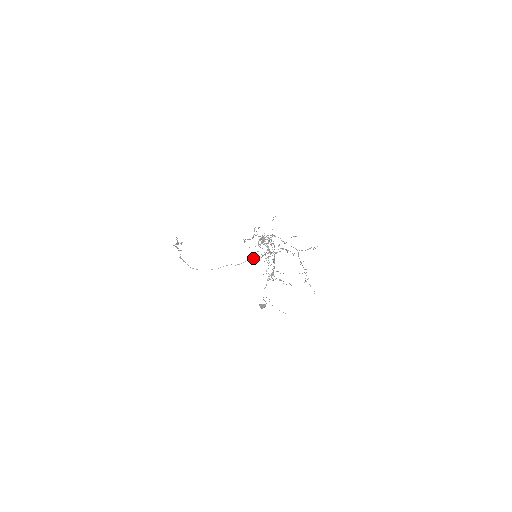
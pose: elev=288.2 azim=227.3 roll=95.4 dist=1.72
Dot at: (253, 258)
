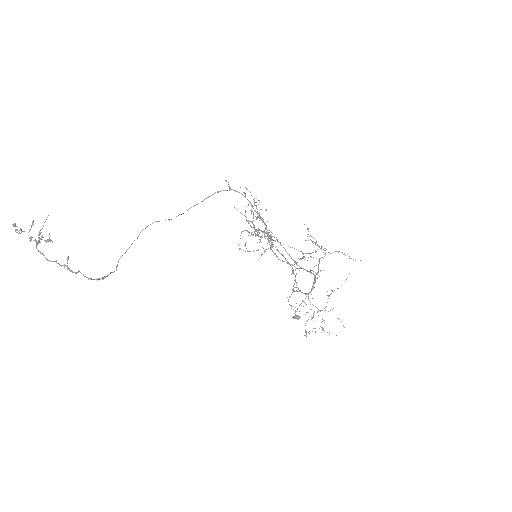
Dot at: occluded
